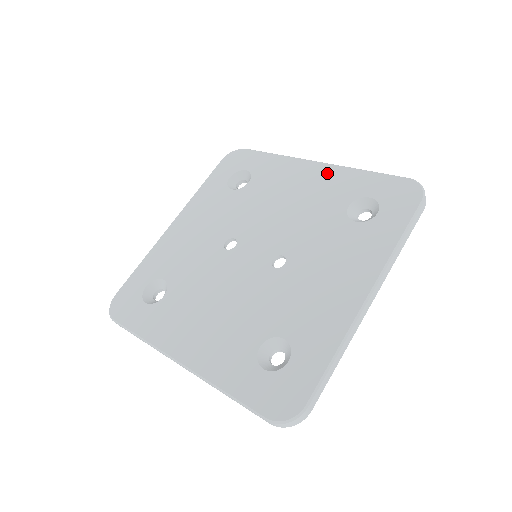
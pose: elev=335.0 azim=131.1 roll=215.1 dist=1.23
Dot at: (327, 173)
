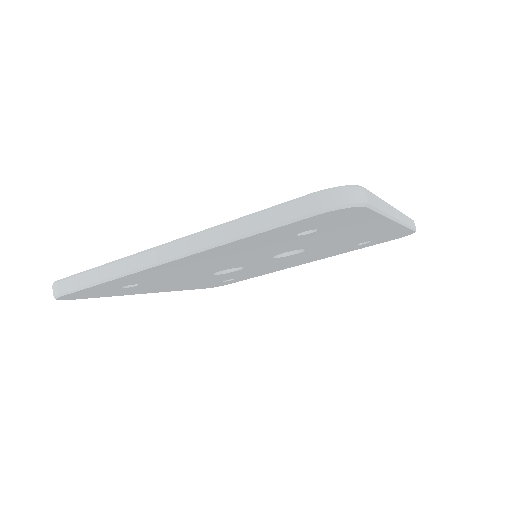
Dot at: occluded
